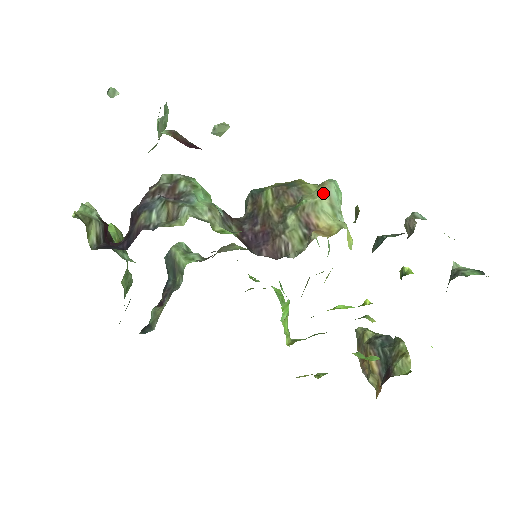
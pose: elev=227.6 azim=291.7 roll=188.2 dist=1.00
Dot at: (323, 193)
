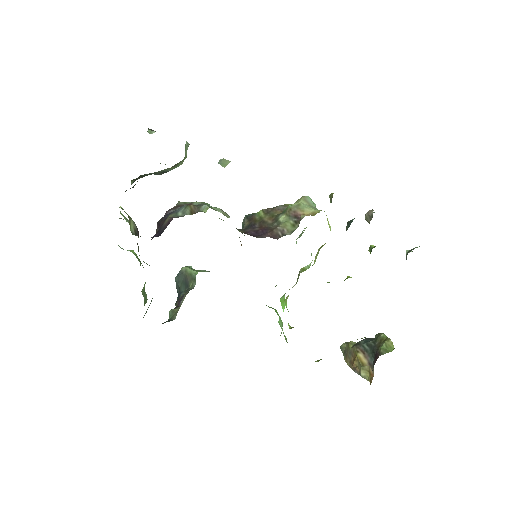
Dot at: (303, 200)
